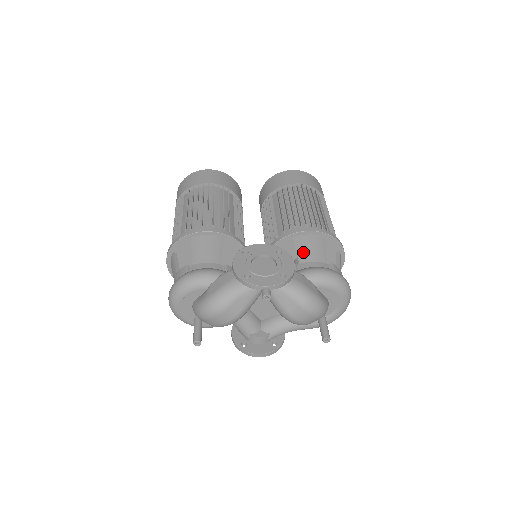
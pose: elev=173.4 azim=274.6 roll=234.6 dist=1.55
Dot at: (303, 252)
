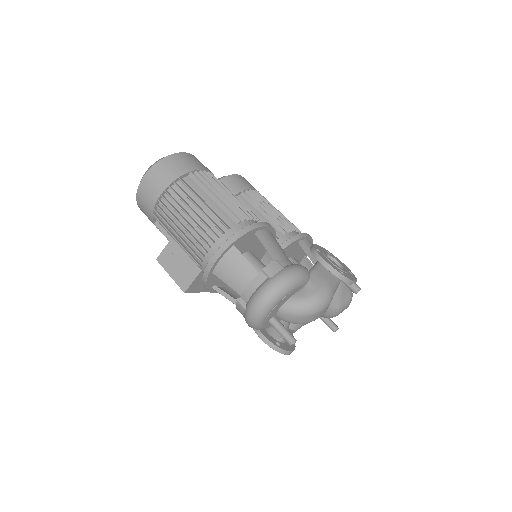
Dot at: occluded
